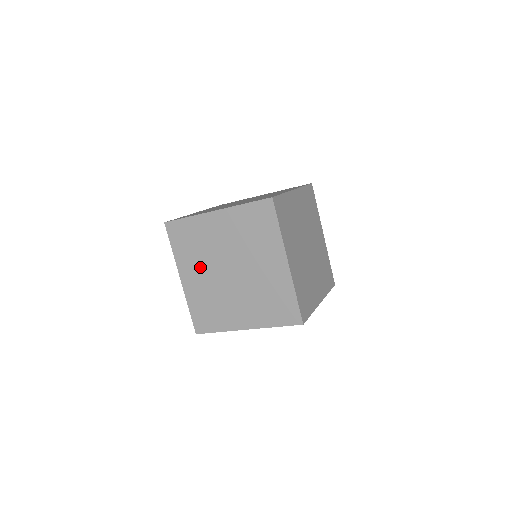
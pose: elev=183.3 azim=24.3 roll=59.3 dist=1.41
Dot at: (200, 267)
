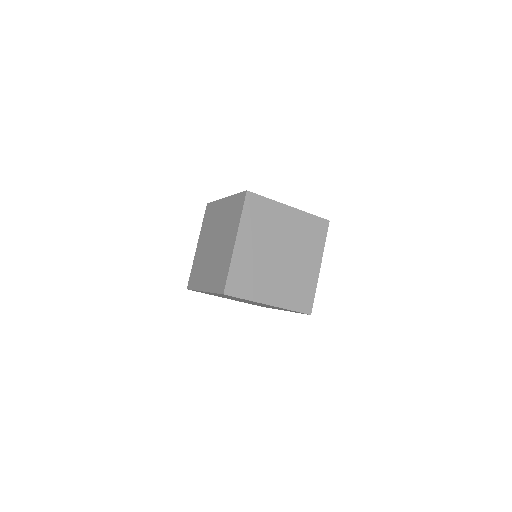
Dot at: (258, 240)
